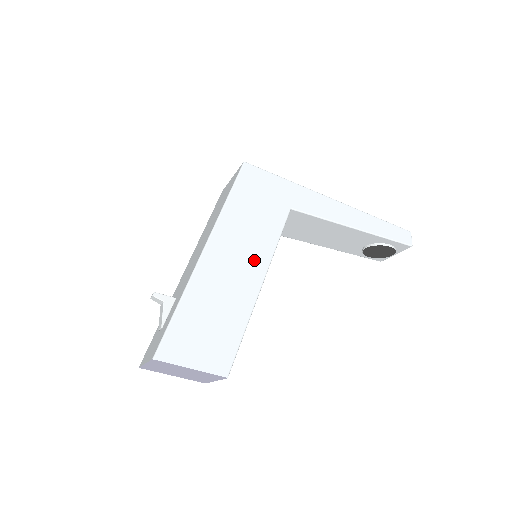
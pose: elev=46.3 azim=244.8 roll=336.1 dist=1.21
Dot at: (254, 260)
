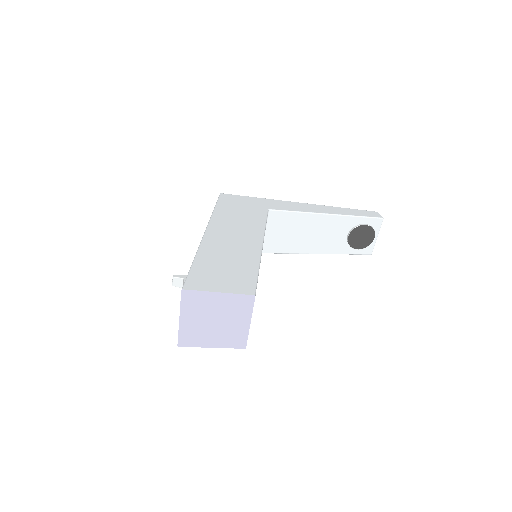
Dot at: (249, 234)
